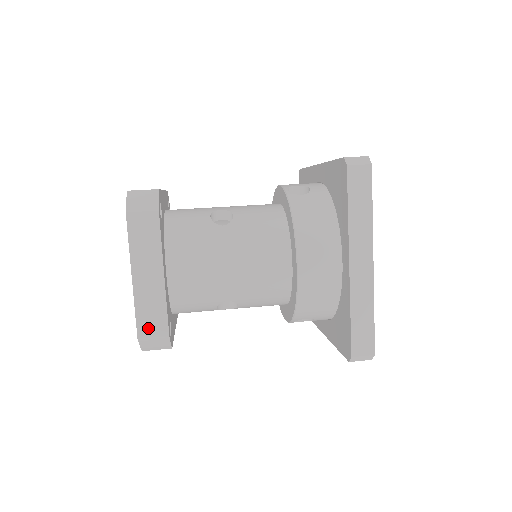
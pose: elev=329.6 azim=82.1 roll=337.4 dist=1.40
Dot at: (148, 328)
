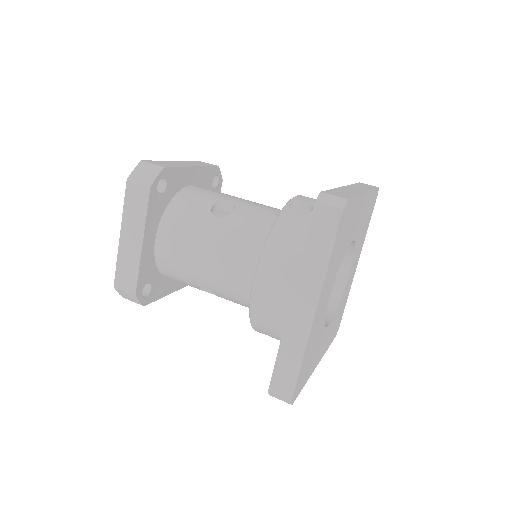
Dot at: (122, 282)
